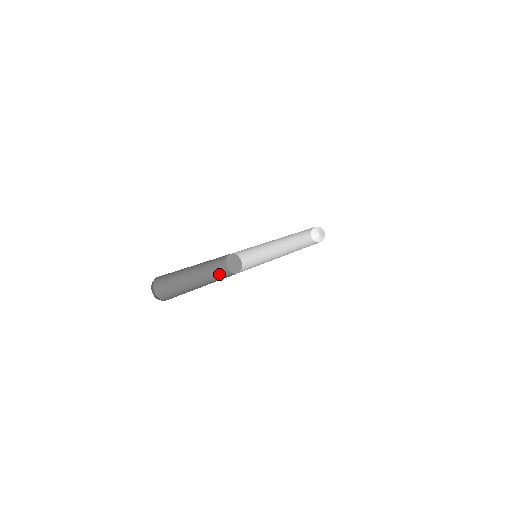
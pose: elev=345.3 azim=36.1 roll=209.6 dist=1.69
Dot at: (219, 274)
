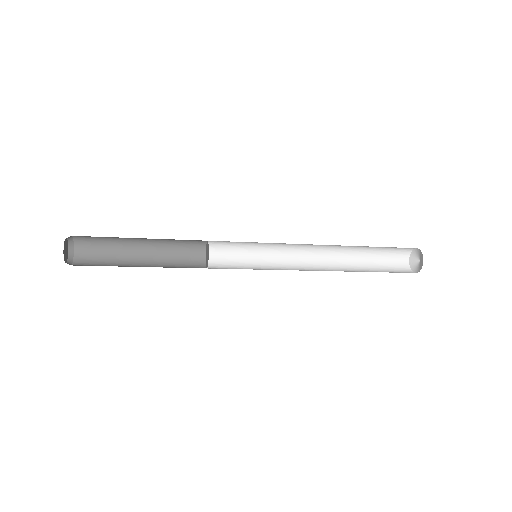
Dot at: (186, 267)
